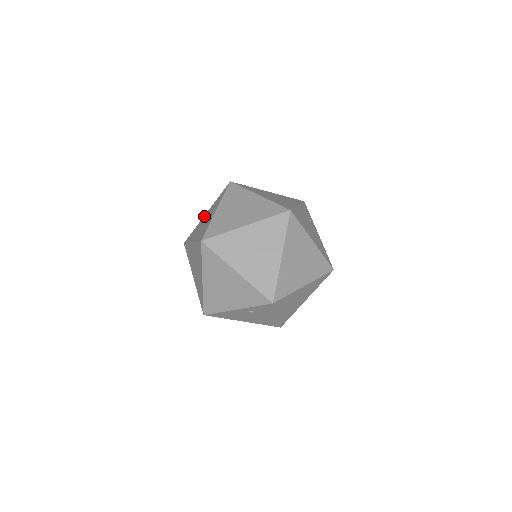
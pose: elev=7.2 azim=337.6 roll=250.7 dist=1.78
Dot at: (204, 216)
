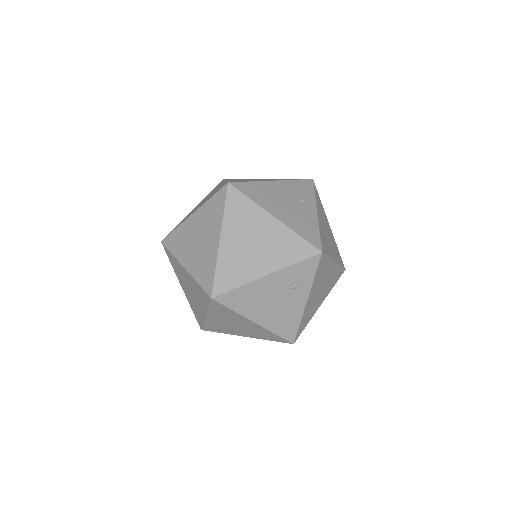
Dot at: (221, 183)
